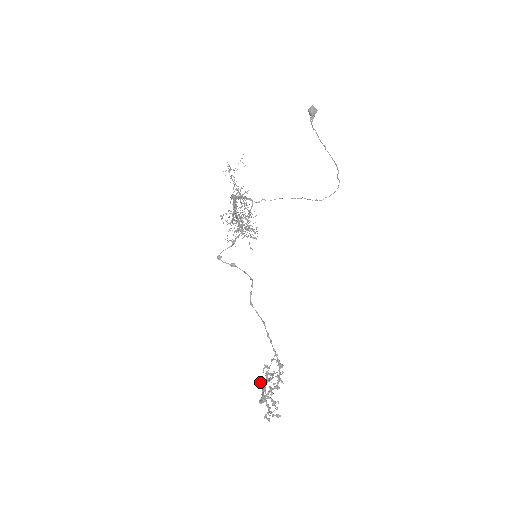
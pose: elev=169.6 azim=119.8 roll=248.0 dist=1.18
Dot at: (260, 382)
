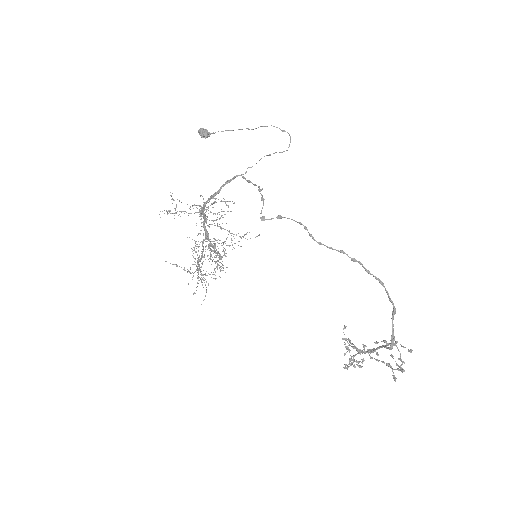
Dot at: (356, 362)
